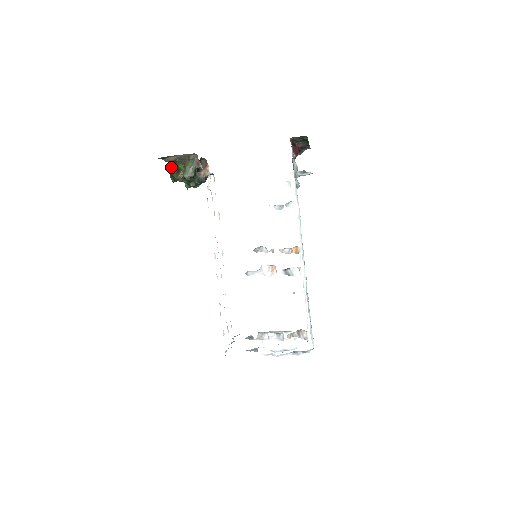
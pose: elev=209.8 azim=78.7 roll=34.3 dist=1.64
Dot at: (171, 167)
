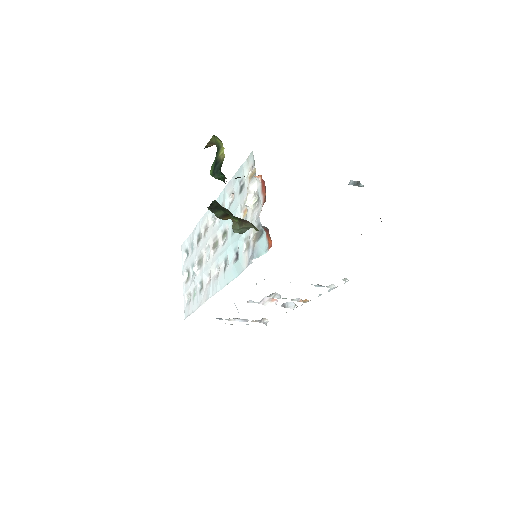
Dot at: (217, 204)
